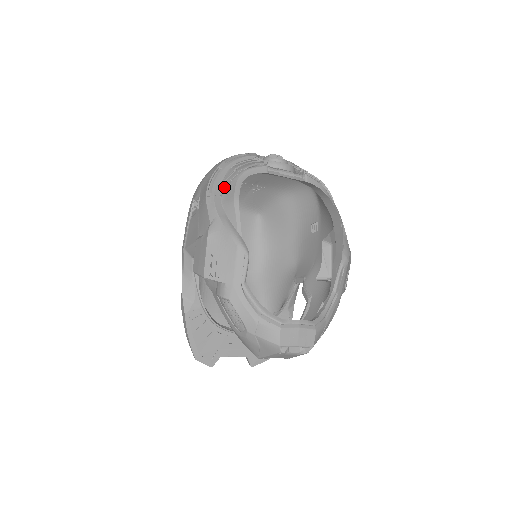
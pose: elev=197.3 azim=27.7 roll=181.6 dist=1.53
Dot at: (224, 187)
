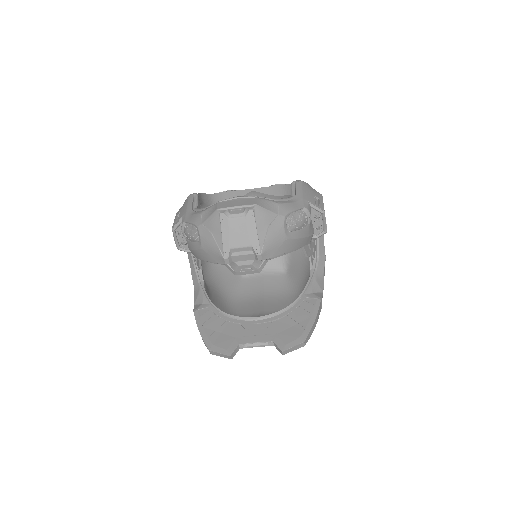
Dot at: occluded
